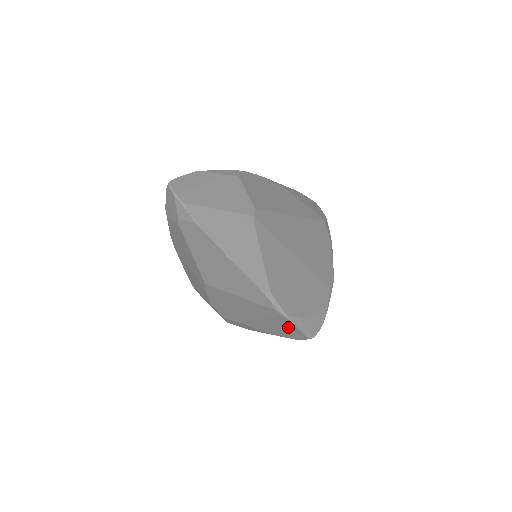
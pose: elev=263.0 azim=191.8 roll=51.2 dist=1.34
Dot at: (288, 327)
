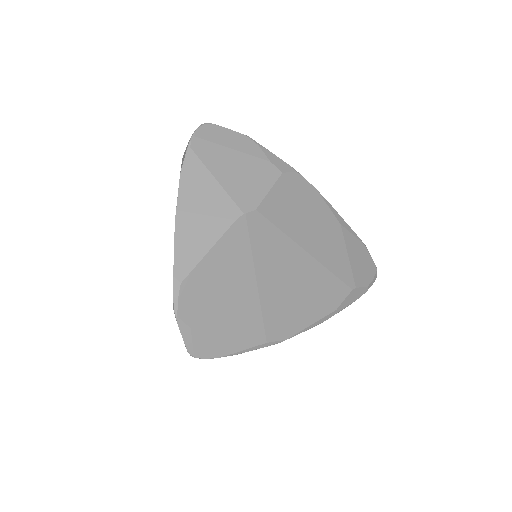
Dot at: occluded
